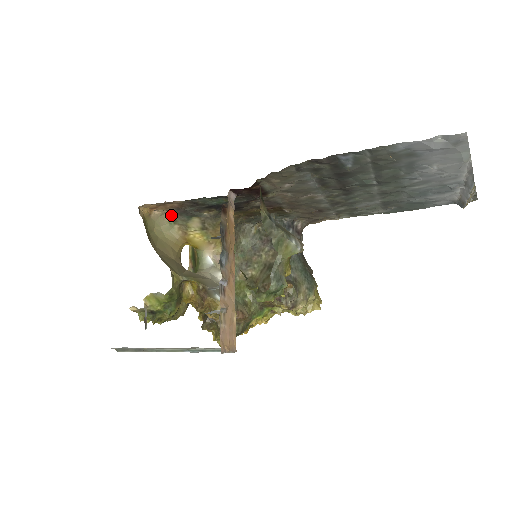
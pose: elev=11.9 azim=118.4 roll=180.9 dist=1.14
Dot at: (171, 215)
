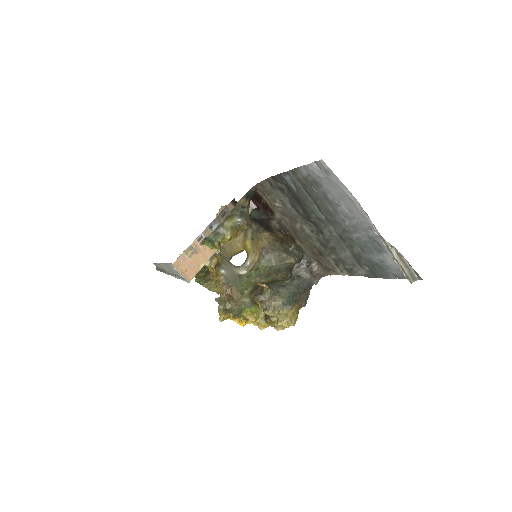
Dot at: occluded
